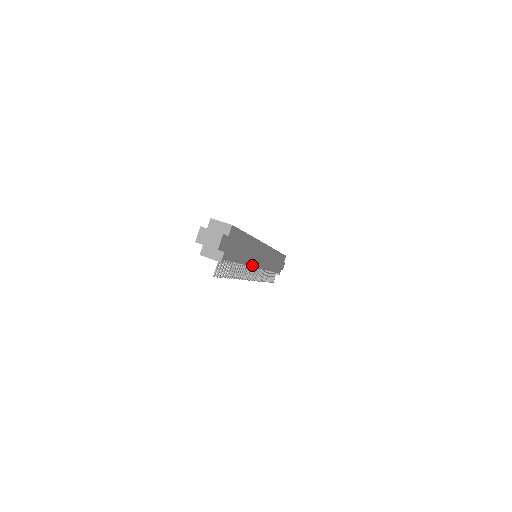
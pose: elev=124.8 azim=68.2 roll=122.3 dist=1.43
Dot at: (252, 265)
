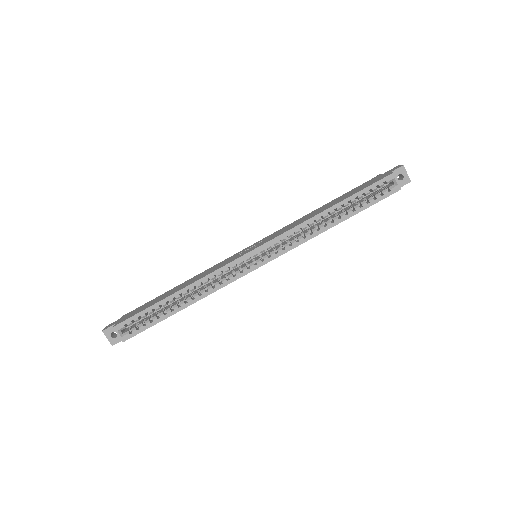
Dot at: occluded
